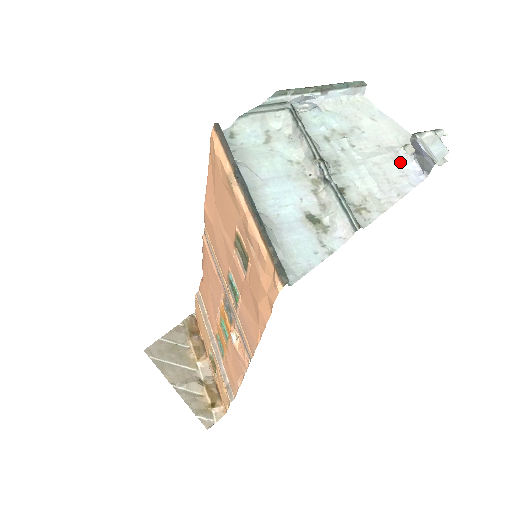
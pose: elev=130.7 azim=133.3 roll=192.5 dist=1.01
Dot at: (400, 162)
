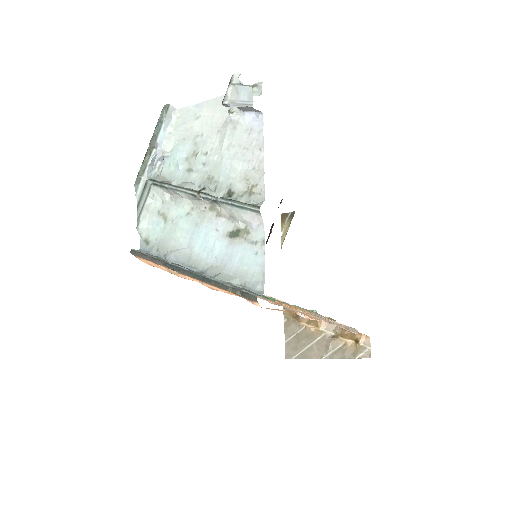
Dot at: (239, 125)
